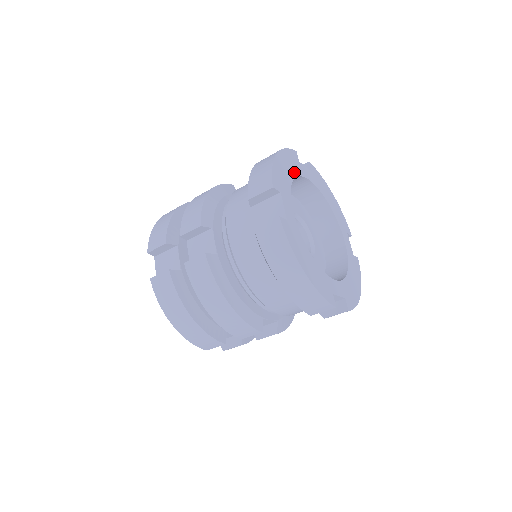
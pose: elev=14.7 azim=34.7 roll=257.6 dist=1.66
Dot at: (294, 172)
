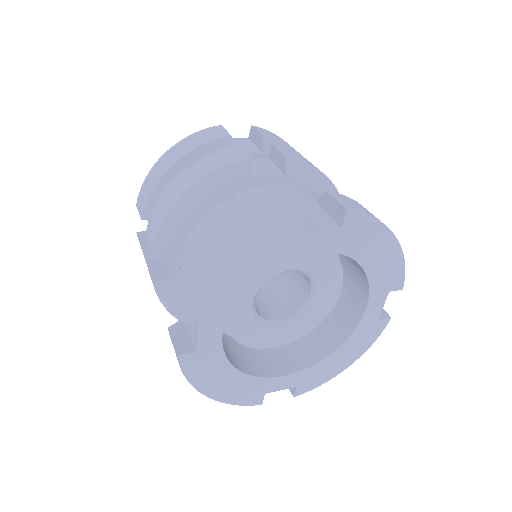
Dot at: (268, 262)
